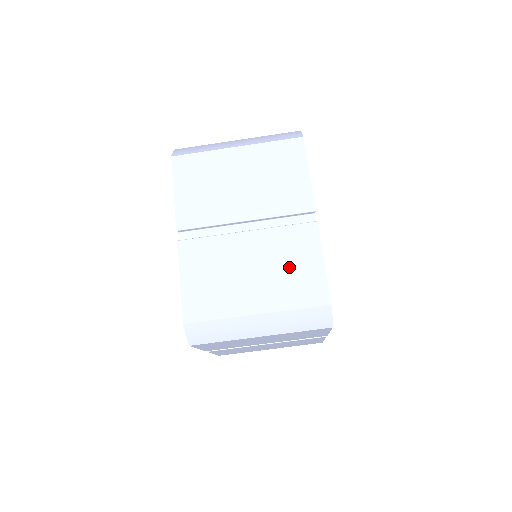
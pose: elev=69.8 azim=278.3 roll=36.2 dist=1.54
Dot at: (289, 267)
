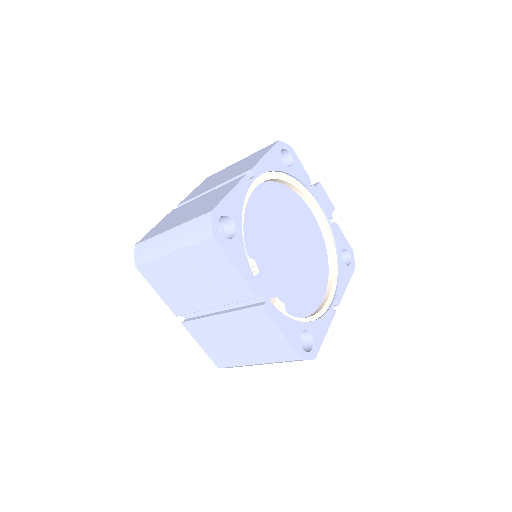
Dot at: (260, 337)
